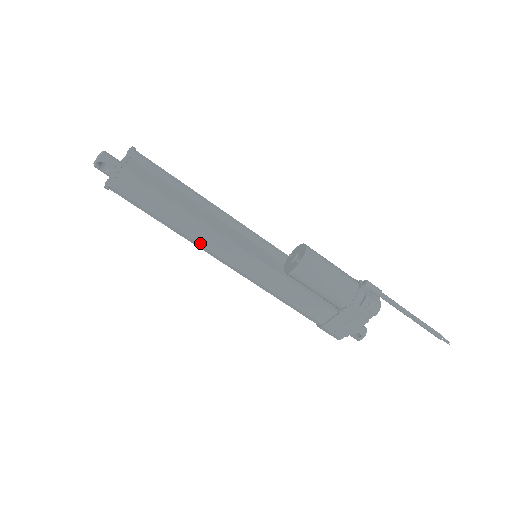
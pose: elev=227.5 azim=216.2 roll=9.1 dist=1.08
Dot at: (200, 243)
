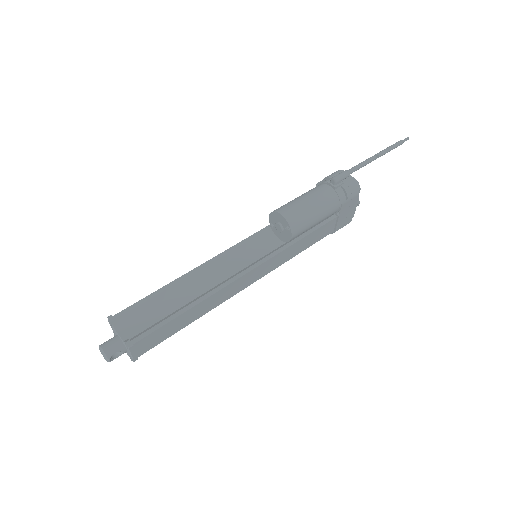
Dot at: (223, 301)
